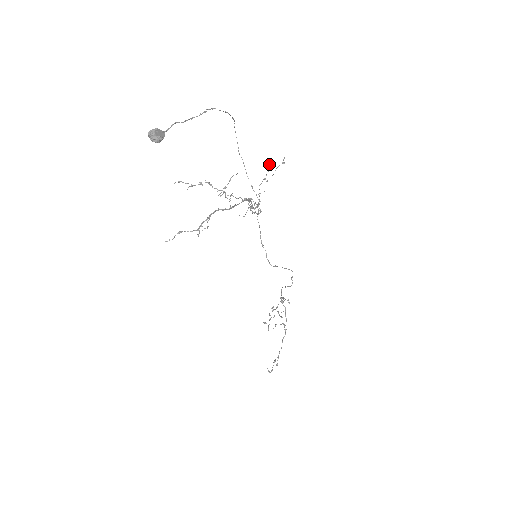
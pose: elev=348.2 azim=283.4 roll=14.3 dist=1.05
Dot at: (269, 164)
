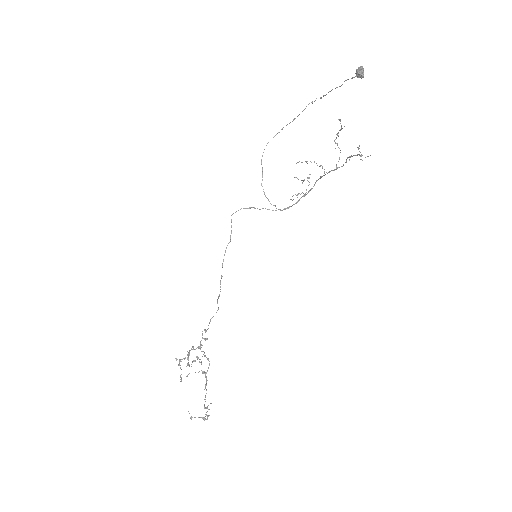
Dot at: occluded
